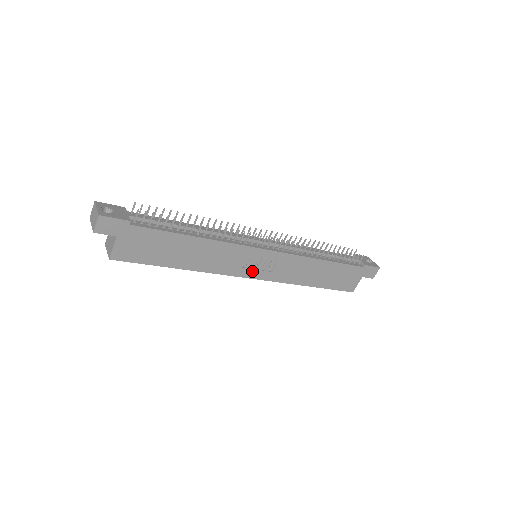
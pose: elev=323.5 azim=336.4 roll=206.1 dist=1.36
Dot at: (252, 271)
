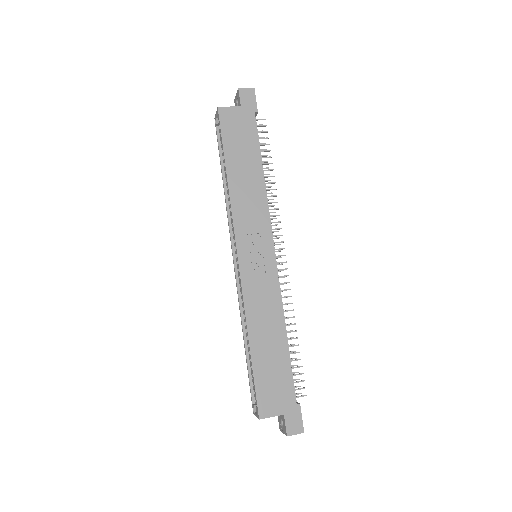
Dot at: (246, 250)
